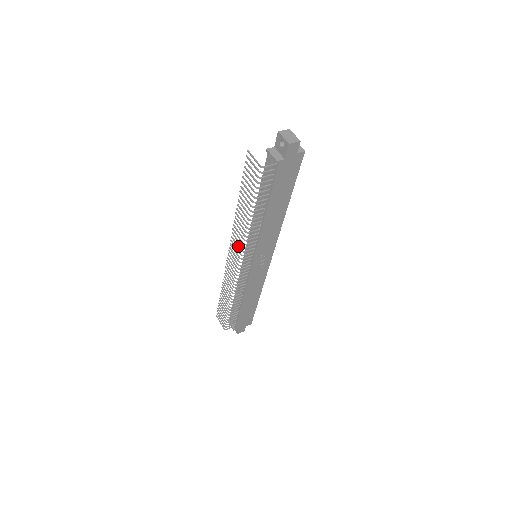
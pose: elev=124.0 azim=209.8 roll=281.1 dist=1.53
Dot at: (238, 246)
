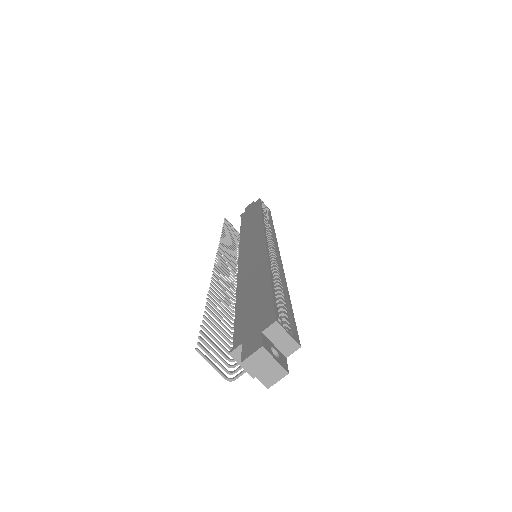
Dot at: (227, 285)
